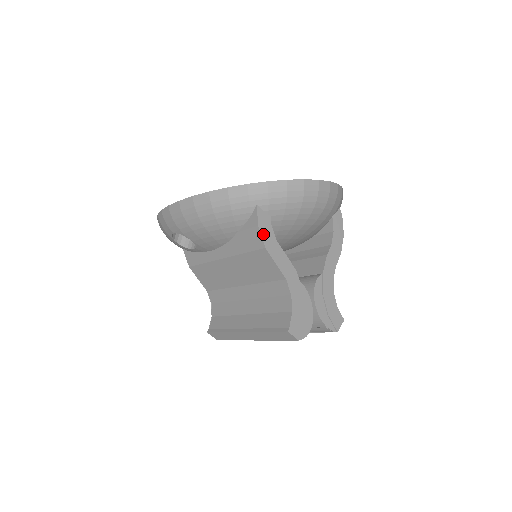
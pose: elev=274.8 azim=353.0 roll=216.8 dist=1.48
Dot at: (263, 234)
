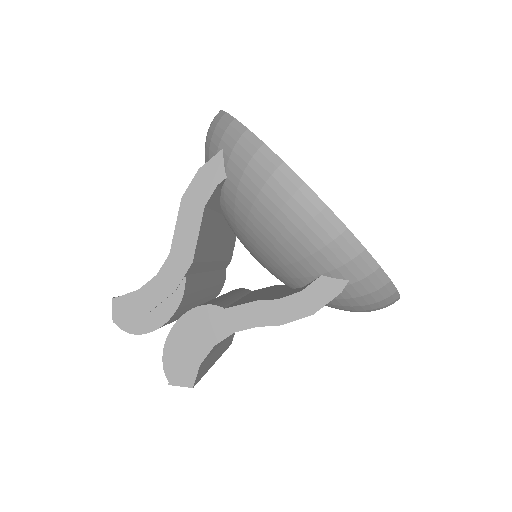
Dot at: (195, 183)
